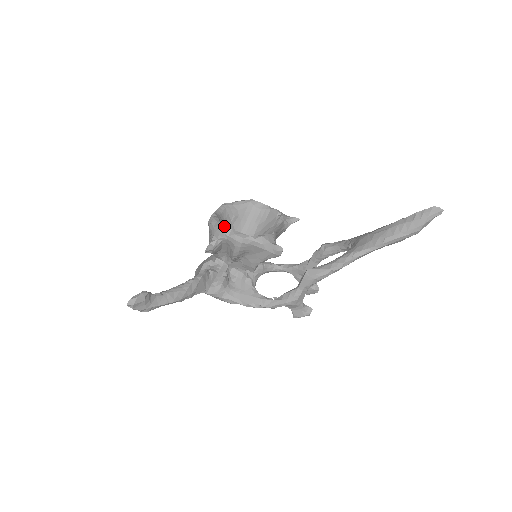
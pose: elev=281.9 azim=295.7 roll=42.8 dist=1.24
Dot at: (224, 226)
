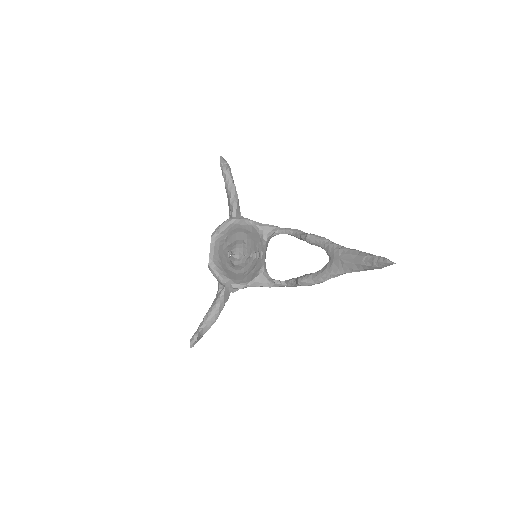
Dot at: (223, 281)
